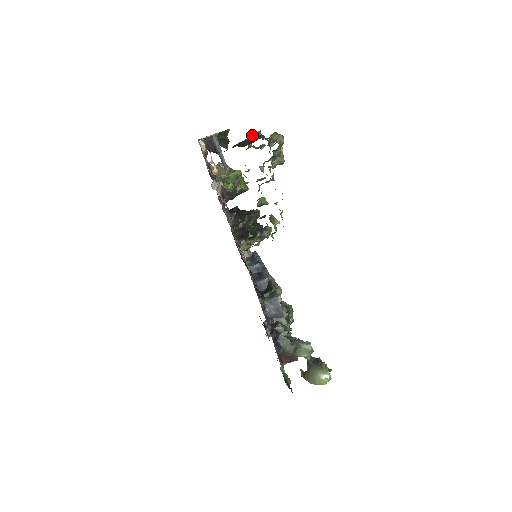
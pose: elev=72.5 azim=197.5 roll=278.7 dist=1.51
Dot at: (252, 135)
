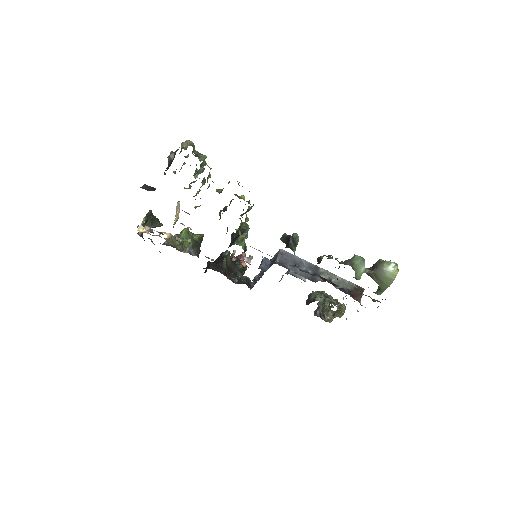
Dot at: (169, 158)
